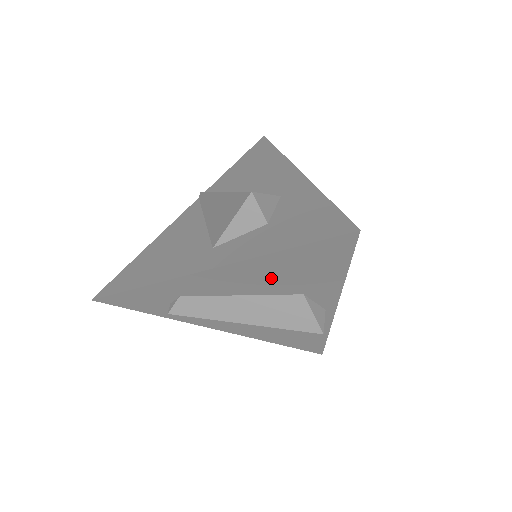
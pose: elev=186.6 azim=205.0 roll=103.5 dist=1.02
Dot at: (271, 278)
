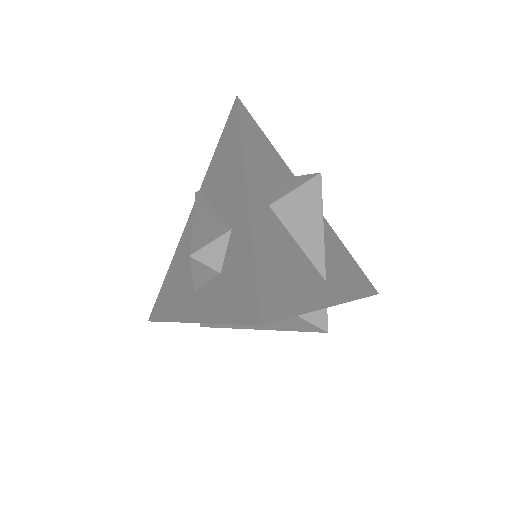
Dot at: occluded
